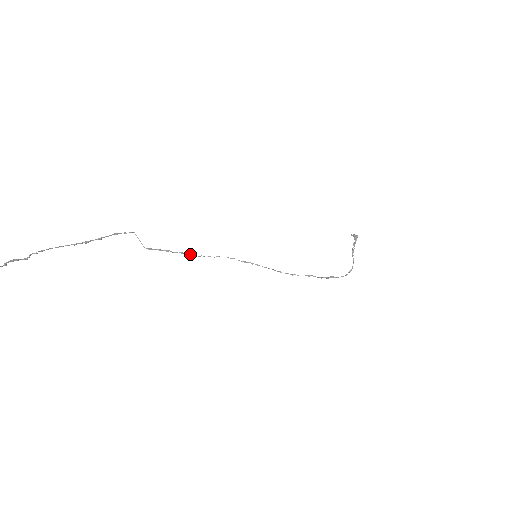
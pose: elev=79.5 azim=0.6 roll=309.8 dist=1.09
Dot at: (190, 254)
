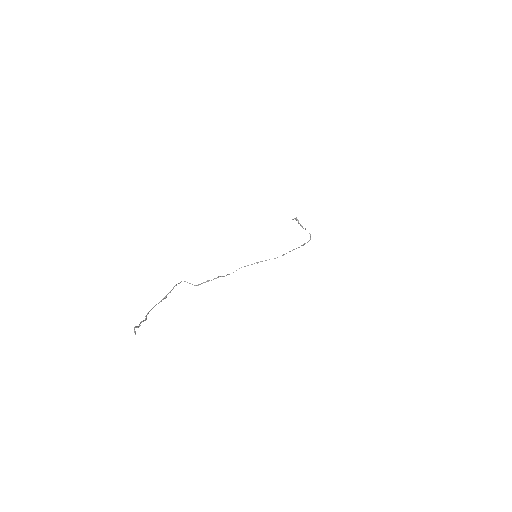
Dot at: occluded
